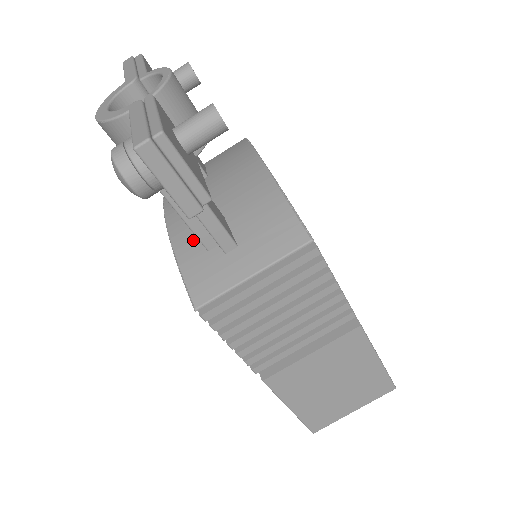
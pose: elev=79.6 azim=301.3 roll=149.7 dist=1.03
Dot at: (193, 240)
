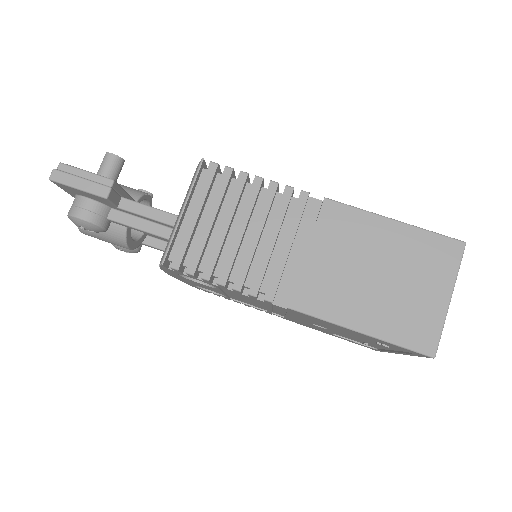
Dot at: occluded
